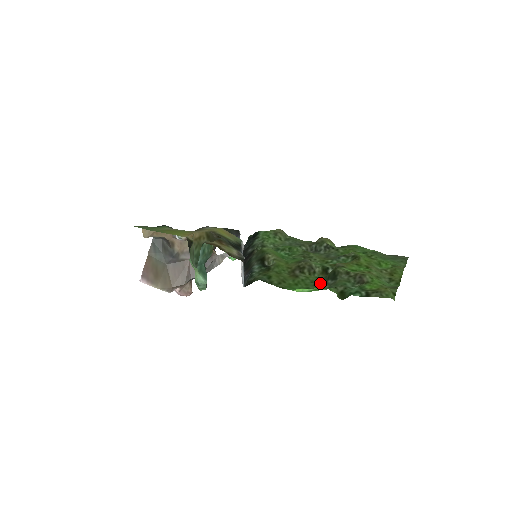
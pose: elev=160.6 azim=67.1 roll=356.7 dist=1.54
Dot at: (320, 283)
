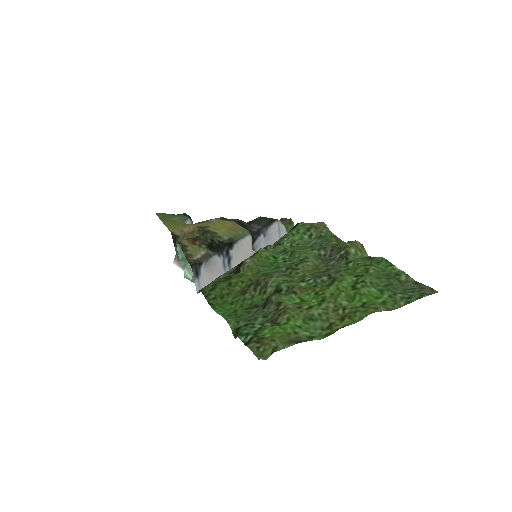
Dot at: (253, 308)
